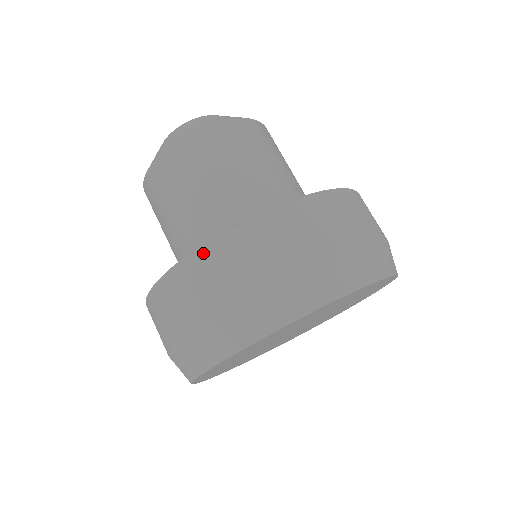
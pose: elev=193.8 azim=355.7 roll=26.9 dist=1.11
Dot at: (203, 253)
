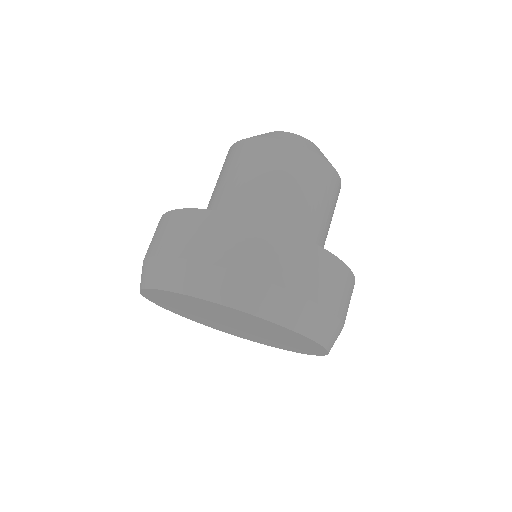
Dot at: (252, 225)
